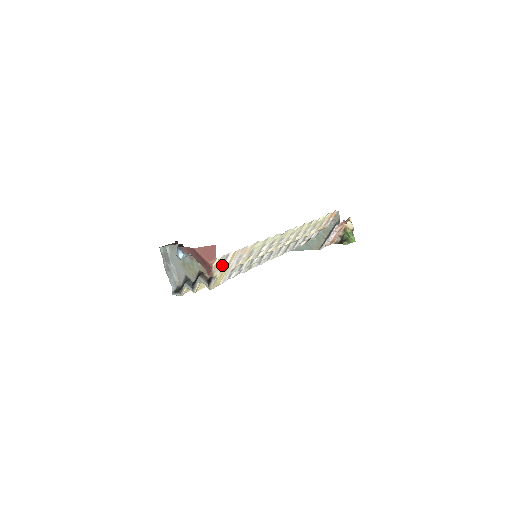
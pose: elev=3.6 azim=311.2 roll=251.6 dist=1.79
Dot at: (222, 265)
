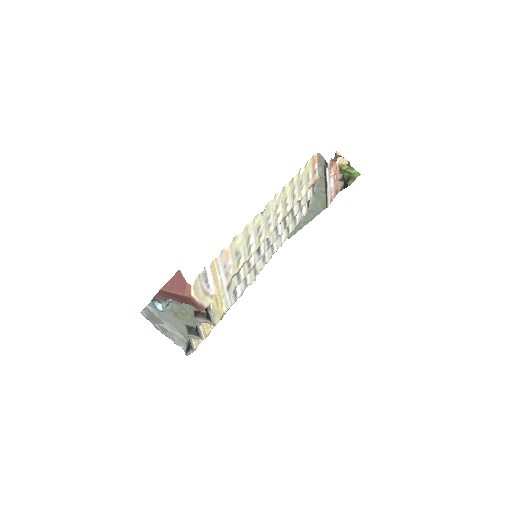
Dot at: (207, 289)
